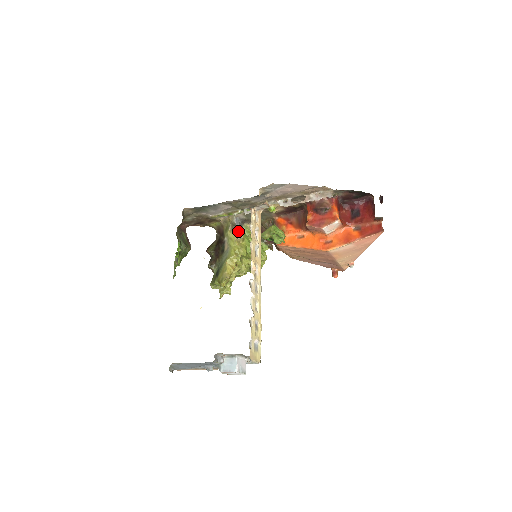
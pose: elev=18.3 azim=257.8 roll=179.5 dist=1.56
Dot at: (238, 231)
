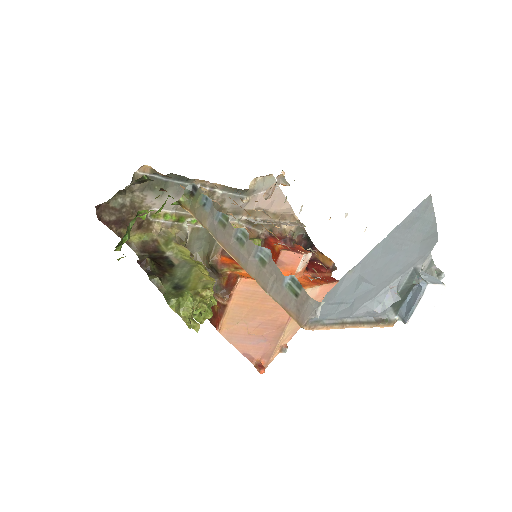
Dot at: (187, 248)
